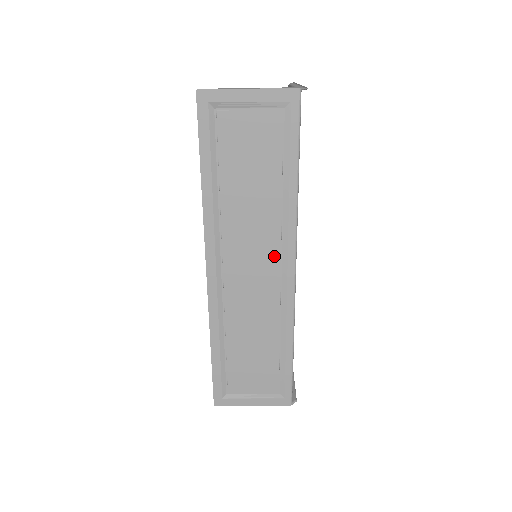
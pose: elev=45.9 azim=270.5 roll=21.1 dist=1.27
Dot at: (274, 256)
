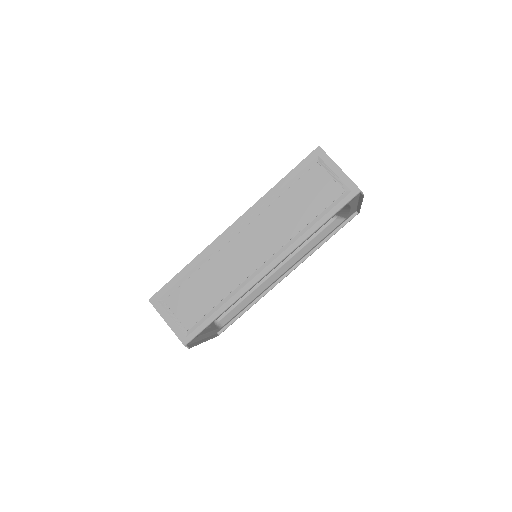
Dot at: (269, 252)
